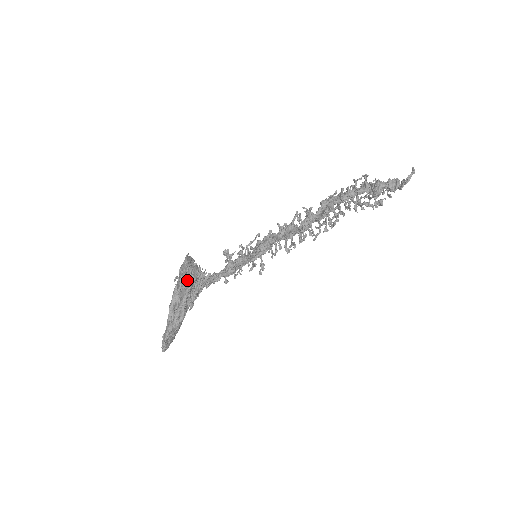
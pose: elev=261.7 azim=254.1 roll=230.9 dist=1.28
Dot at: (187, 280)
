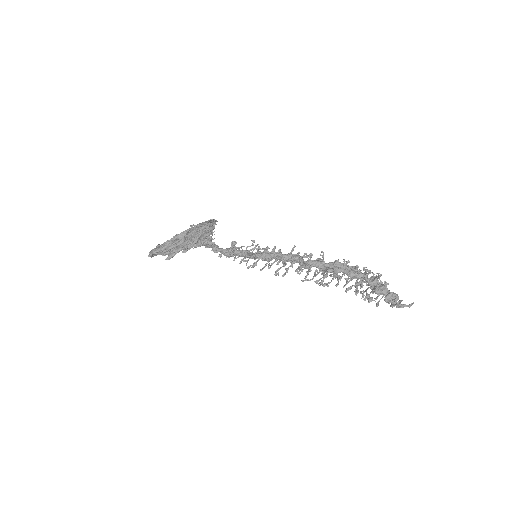
Dot at: (192, 241)
